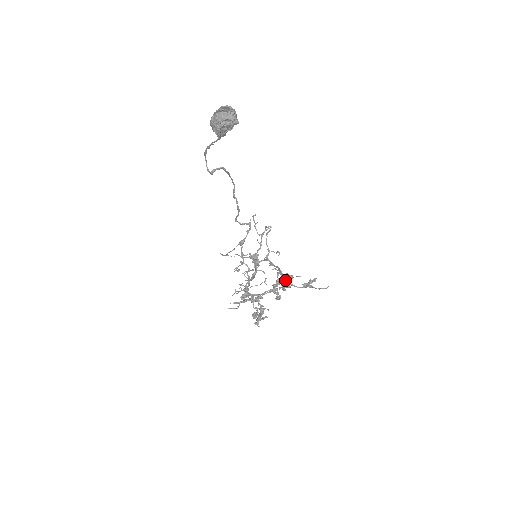
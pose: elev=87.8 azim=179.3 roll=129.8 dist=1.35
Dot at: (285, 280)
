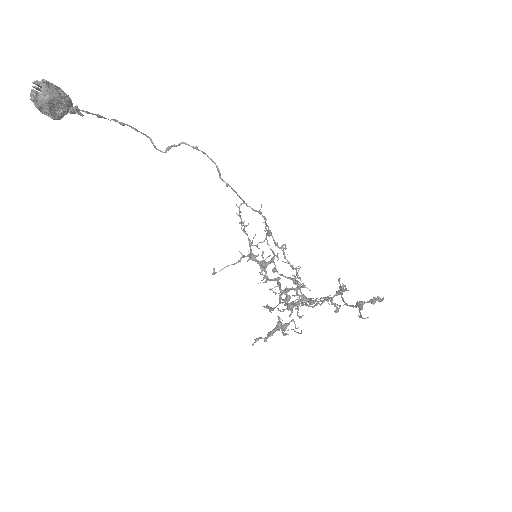
Dot at: occluded
